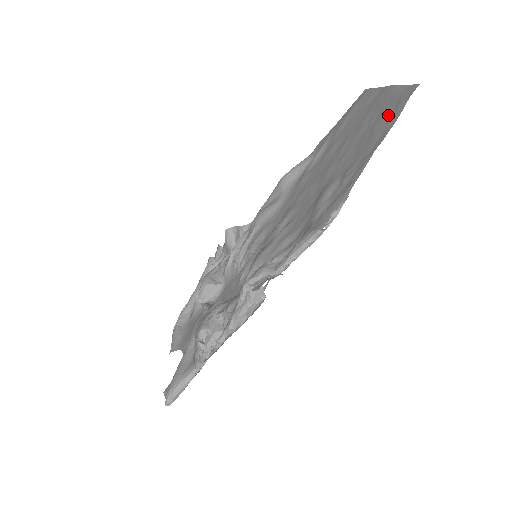
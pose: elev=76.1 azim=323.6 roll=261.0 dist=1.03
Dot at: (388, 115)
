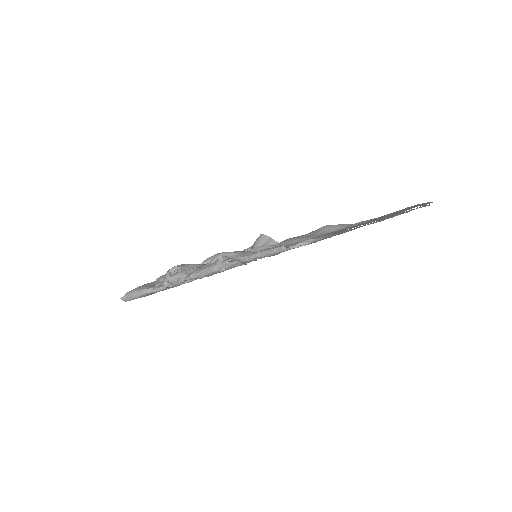
Dot at: occluded
